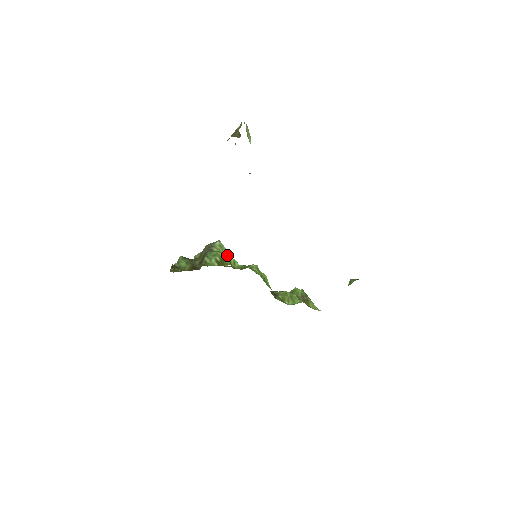
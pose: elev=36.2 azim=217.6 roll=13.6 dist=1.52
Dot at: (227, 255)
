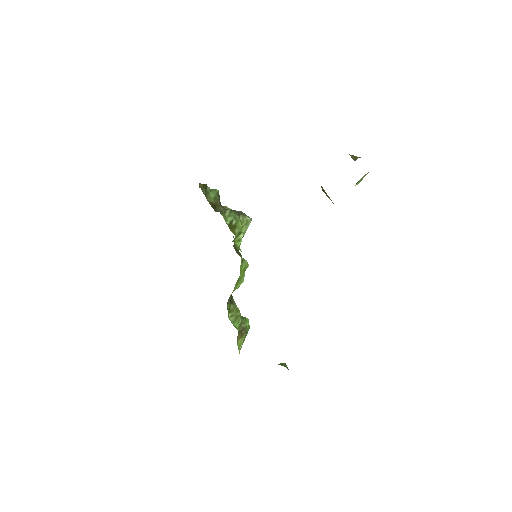
Dot at: (242, 230)
